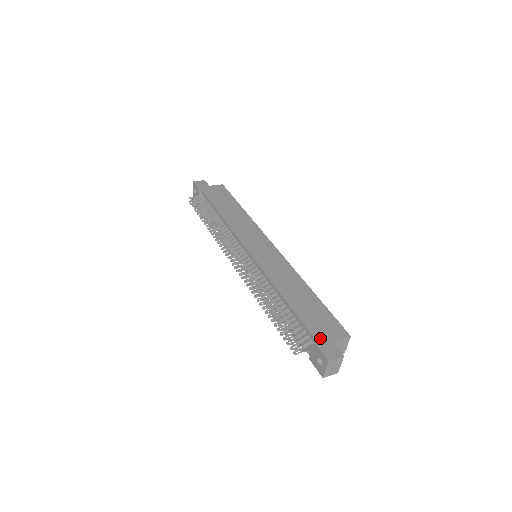
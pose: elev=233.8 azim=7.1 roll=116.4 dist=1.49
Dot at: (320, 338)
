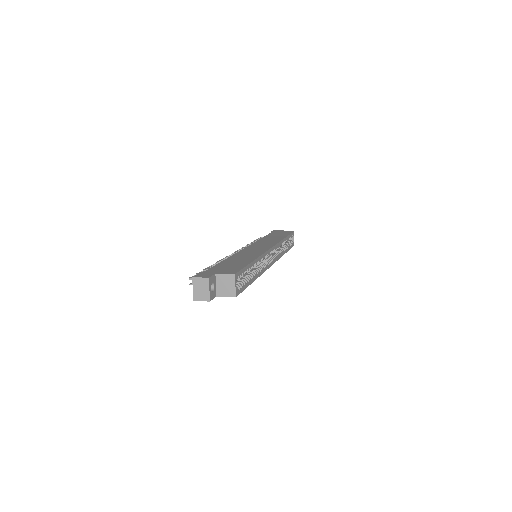
Dot at: (209, 271)
